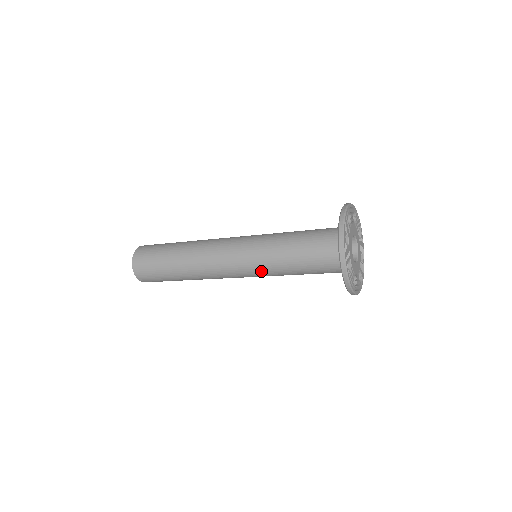
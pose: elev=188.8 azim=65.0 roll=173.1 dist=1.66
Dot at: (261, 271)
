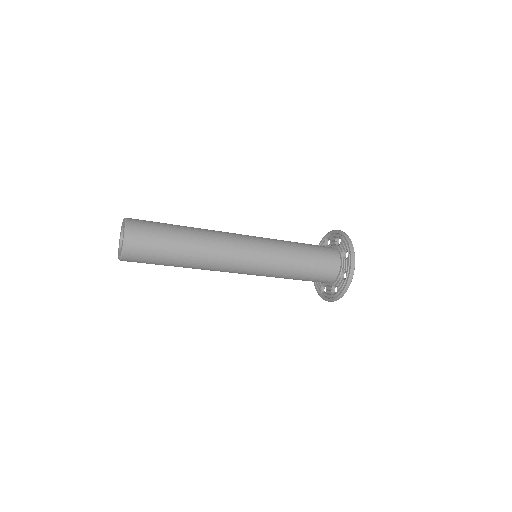
Dot at: (270, 269)
